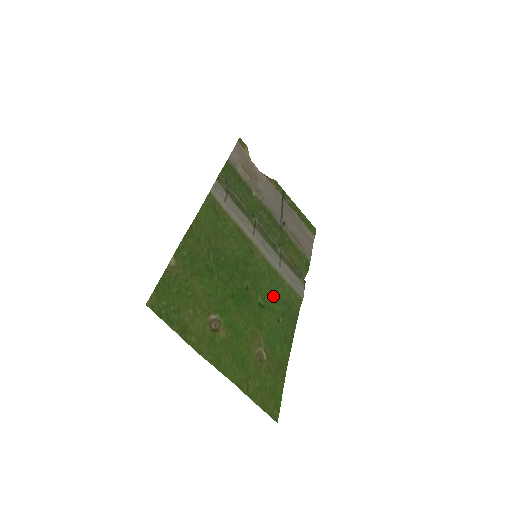
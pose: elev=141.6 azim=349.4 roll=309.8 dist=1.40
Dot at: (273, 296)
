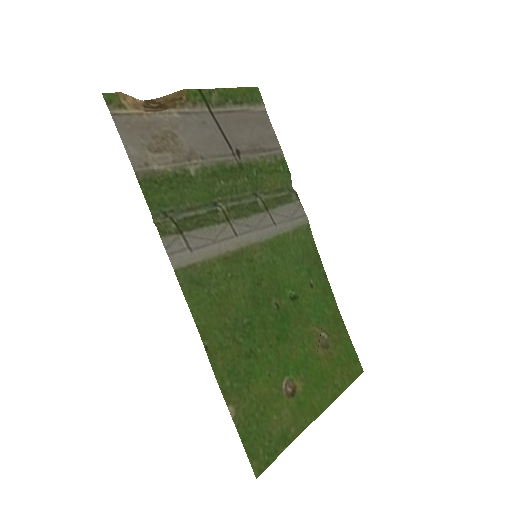
Dot at: (293, 270)
